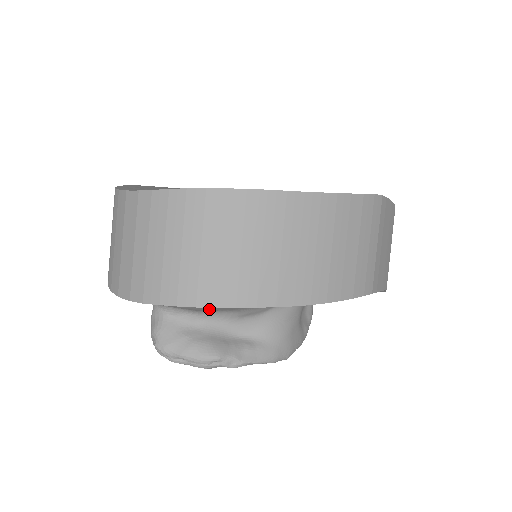
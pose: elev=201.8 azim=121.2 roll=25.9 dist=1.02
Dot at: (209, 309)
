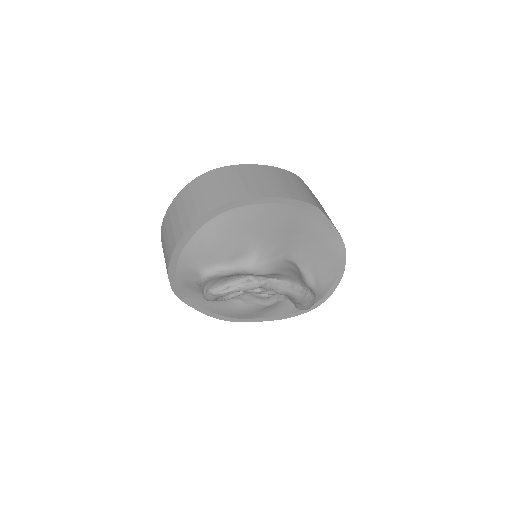
Dot at: (231, 239)
